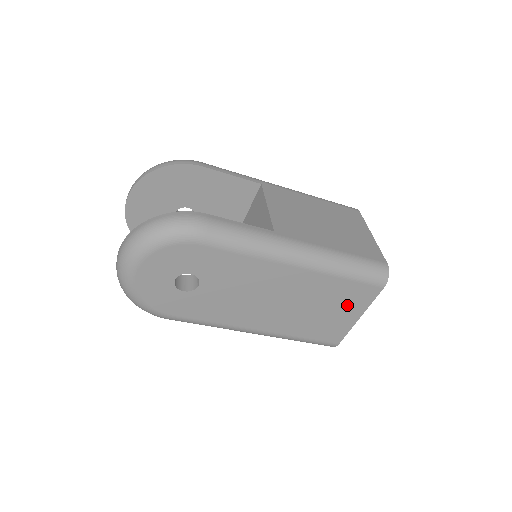
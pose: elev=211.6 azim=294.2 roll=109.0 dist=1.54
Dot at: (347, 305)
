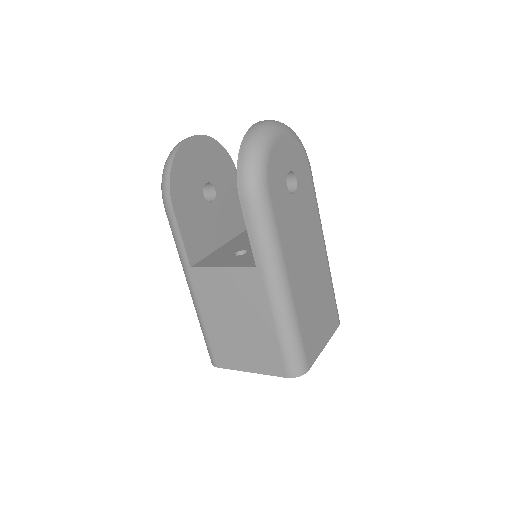
Dot at: (326, 321)
